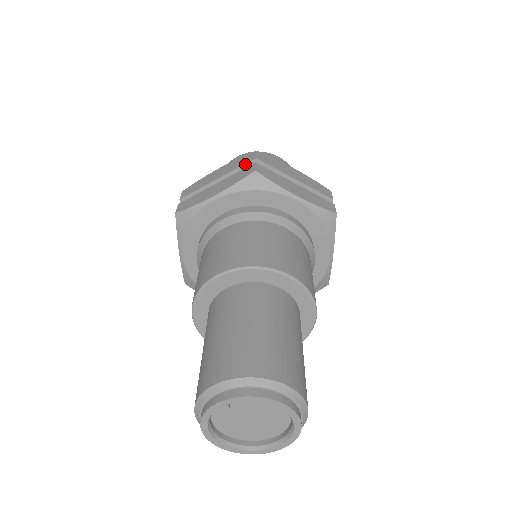
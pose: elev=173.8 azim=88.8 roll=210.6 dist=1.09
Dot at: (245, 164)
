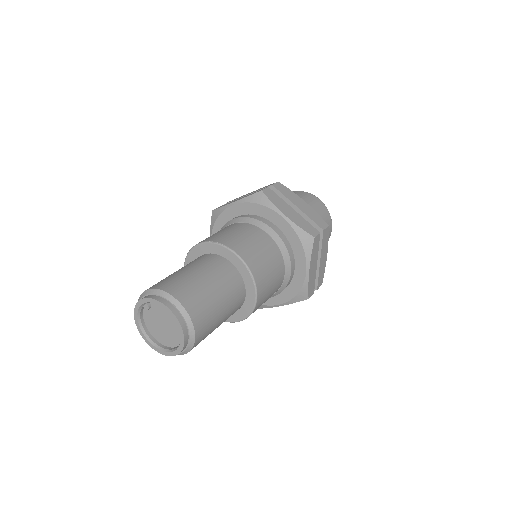
Dot at: occluded
